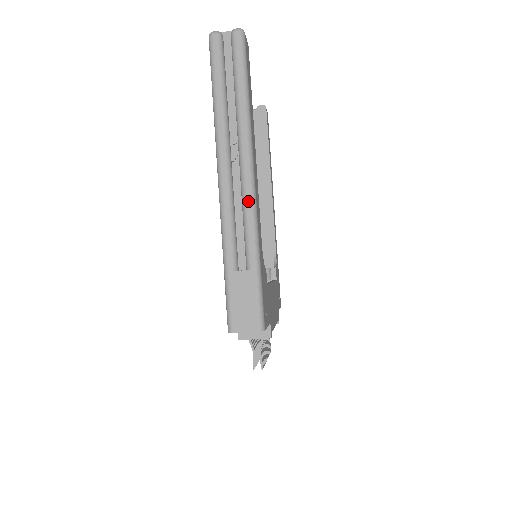
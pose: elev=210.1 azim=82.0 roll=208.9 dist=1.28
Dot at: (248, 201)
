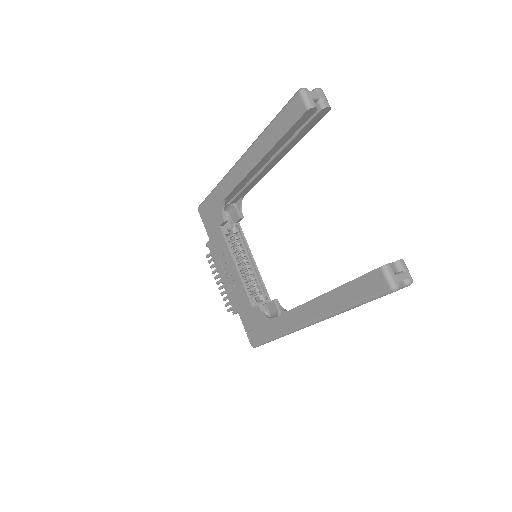
Dot at: occluded
